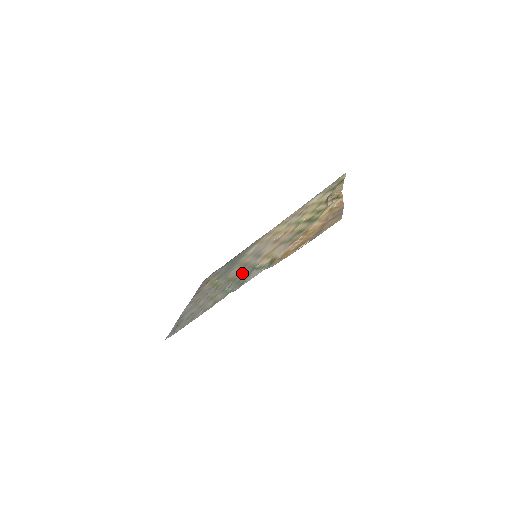
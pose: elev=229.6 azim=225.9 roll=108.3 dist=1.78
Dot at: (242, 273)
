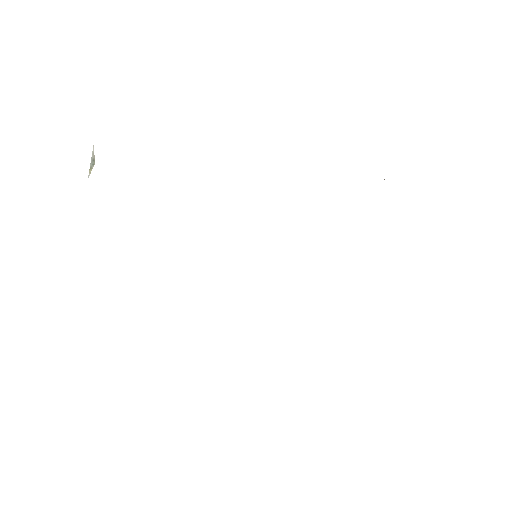
Dot at: occluded
